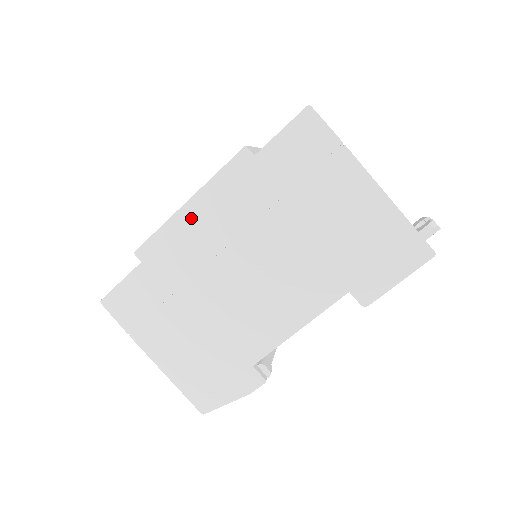
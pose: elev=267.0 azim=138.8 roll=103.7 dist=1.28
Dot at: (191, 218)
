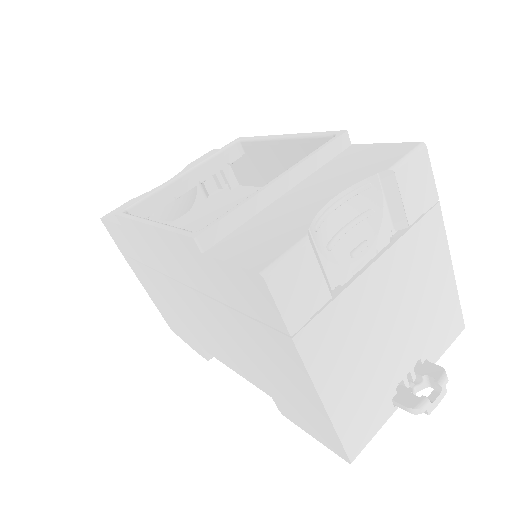
Dot at: (152, 238)
